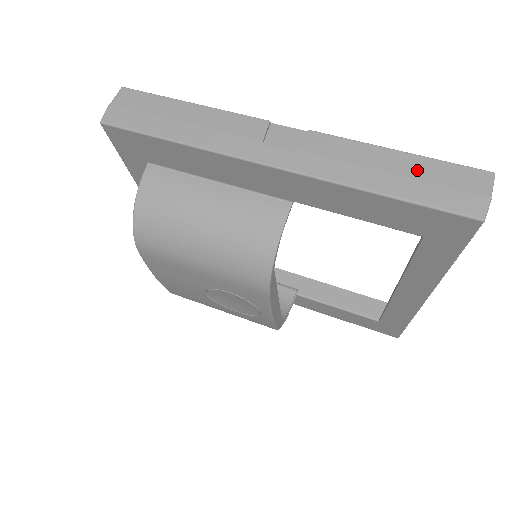
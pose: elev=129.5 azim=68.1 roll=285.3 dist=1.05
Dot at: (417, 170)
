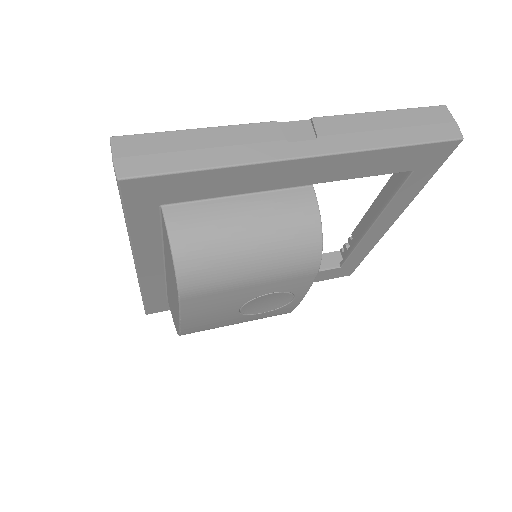
Dot at: (404, 120)
